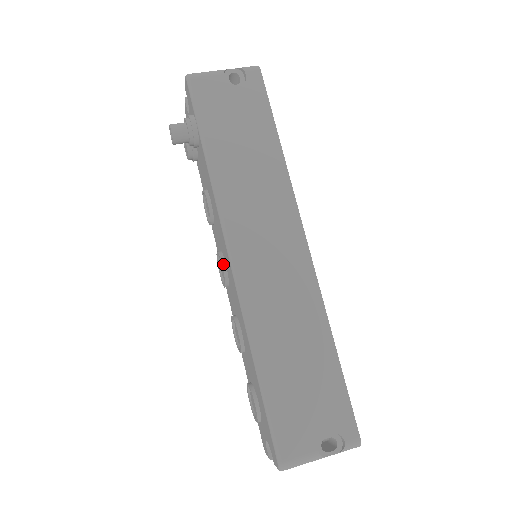
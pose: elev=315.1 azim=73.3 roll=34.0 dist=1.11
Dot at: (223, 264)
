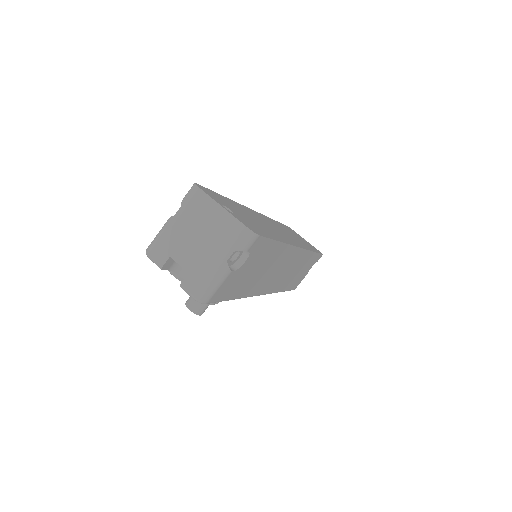
Dot at: occluded
